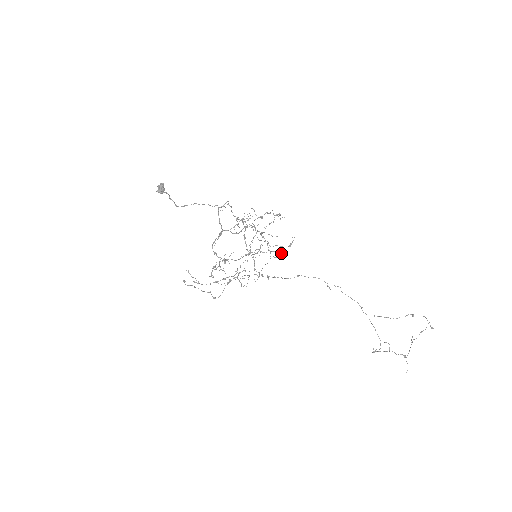
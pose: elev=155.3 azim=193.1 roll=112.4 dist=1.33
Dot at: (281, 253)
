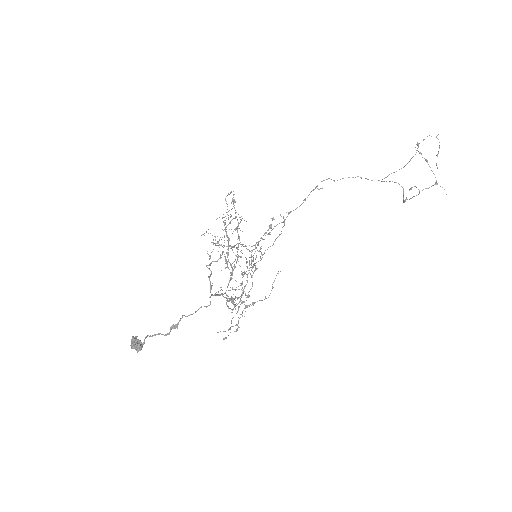
Dot at: (270, 226)
